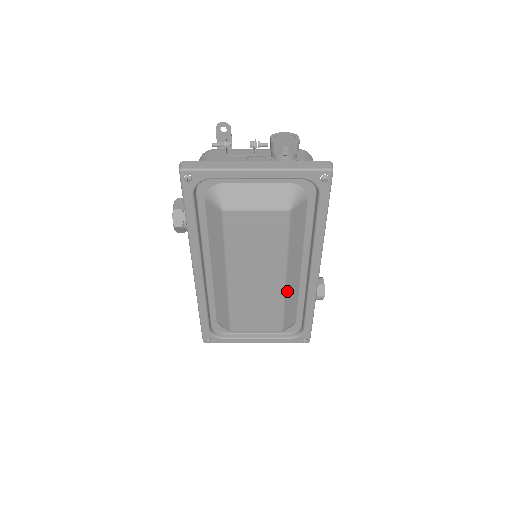
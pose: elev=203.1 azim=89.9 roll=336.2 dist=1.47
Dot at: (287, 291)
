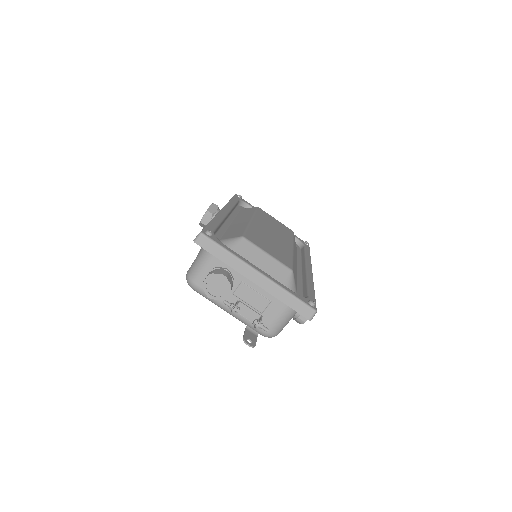
Dot at: occluded
